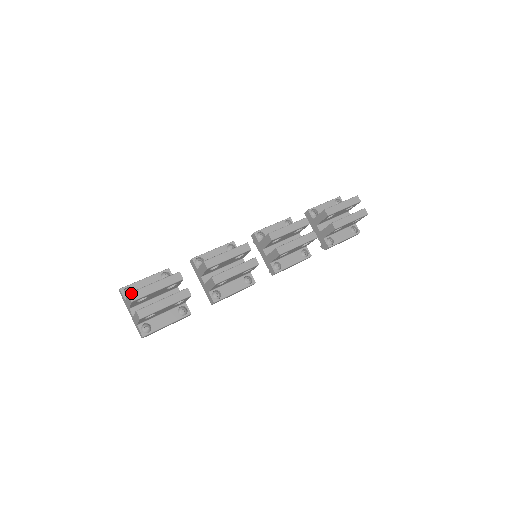
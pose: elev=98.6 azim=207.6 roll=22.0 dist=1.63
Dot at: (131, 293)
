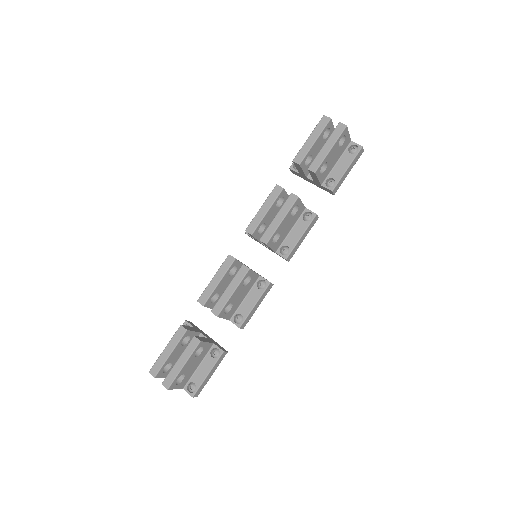
Dot at: (151, 370)
